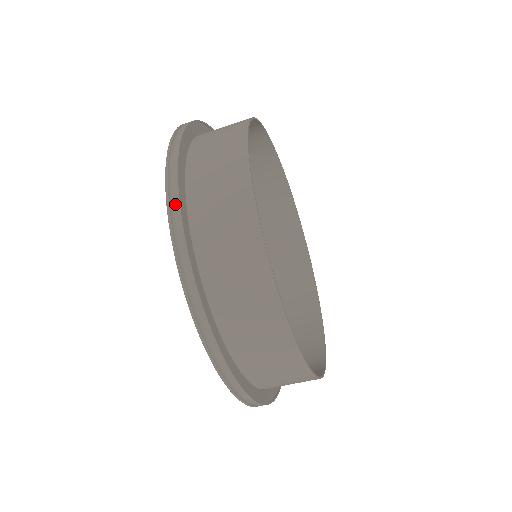
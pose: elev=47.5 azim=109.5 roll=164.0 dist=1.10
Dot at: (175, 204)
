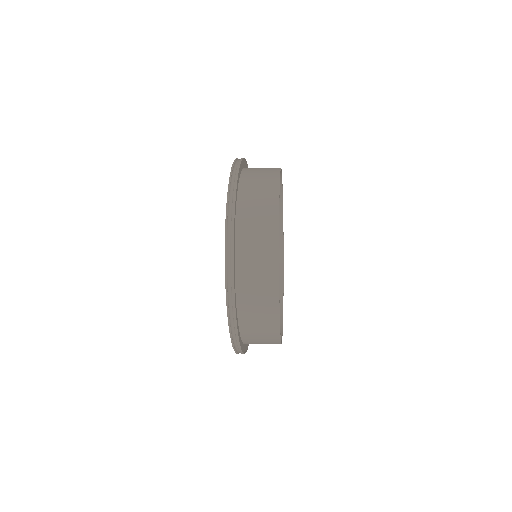
Dot at: (233, 320)
